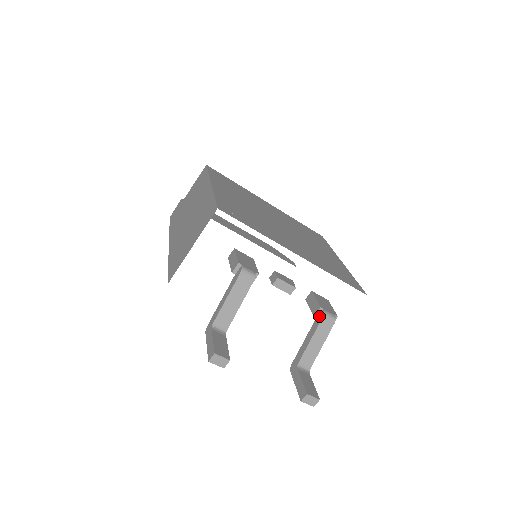
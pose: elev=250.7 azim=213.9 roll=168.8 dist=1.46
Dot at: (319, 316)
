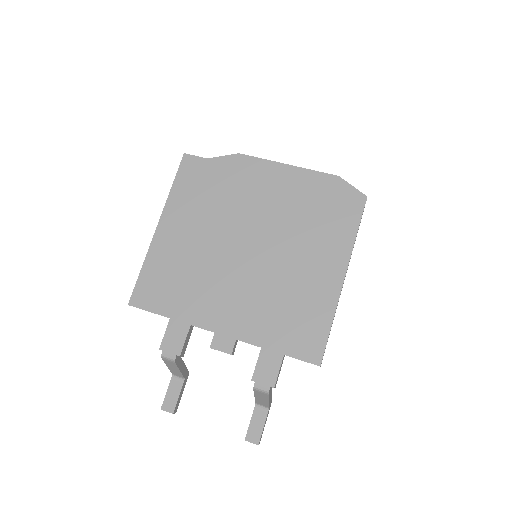
Dot at: occluded
